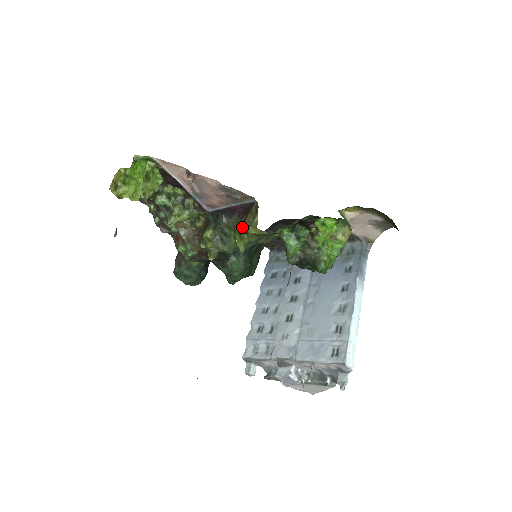
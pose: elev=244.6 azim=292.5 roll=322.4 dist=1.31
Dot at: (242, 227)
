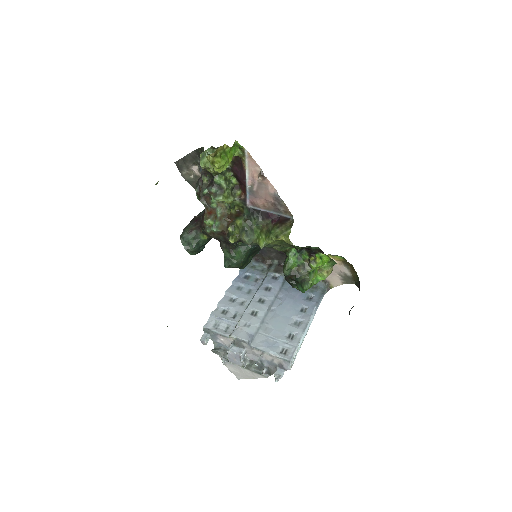
Dot at: (273, 231)
